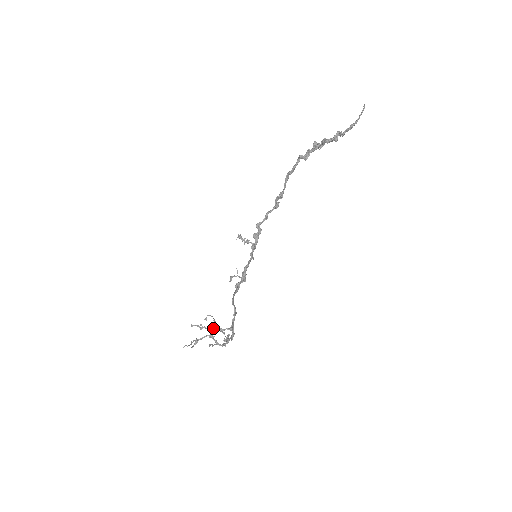
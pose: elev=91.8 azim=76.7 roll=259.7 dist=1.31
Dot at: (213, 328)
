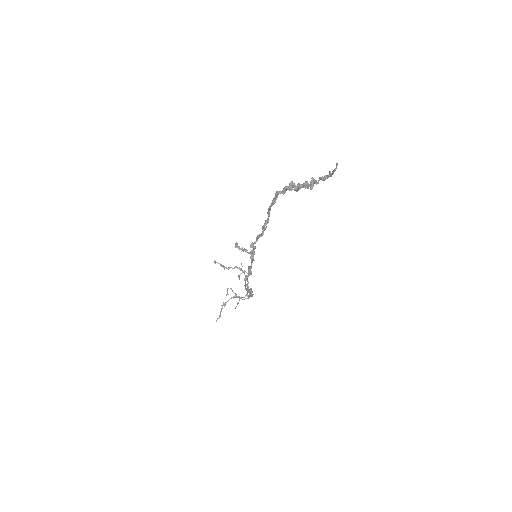
Dot at: (234, 268)
